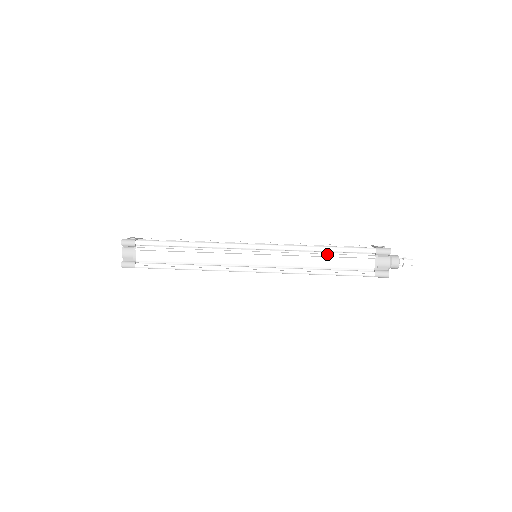
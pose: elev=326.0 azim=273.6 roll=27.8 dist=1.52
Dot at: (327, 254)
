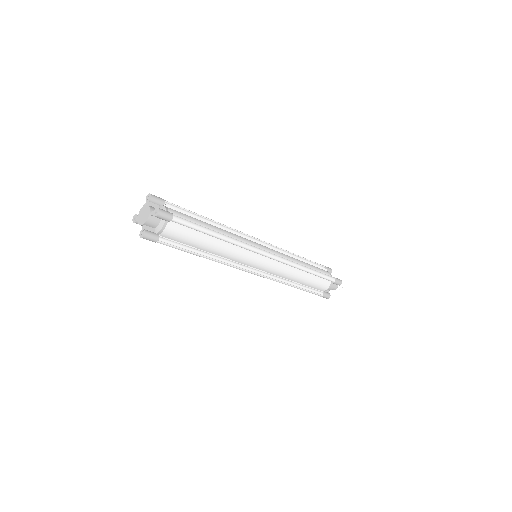
Dot at: (302, 261)
